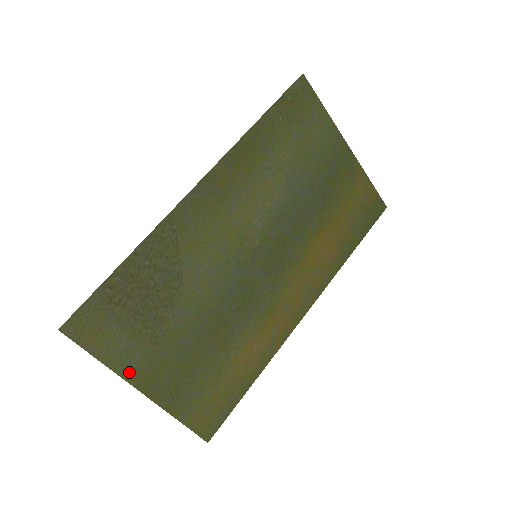
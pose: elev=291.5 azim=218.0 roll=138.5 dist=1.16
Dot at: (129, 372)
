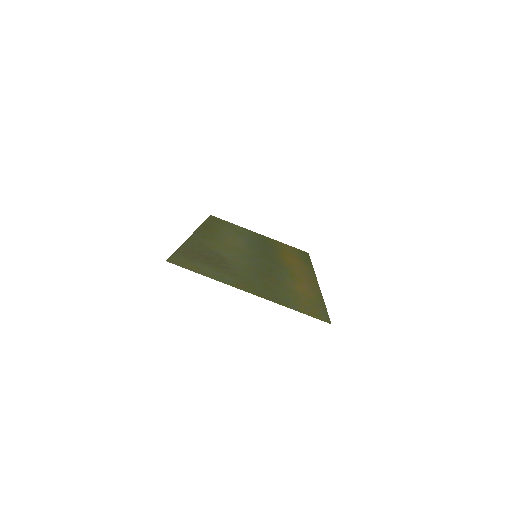
Dot at: (231, 284)
